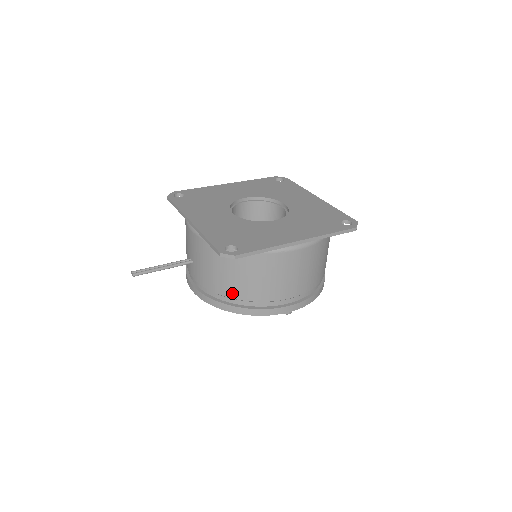
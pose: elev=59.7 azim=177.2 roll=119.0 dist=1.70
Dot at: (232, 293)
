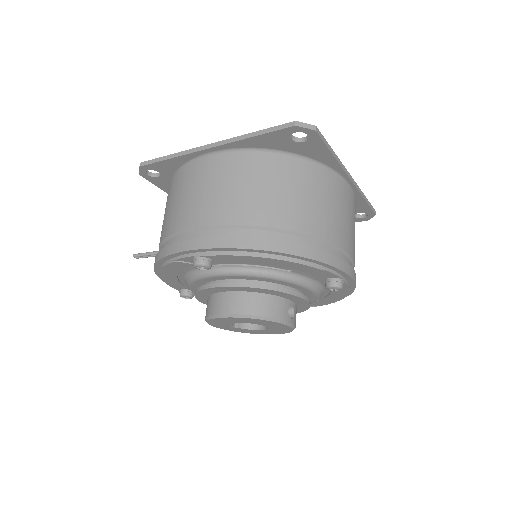
Dot at: occluded
